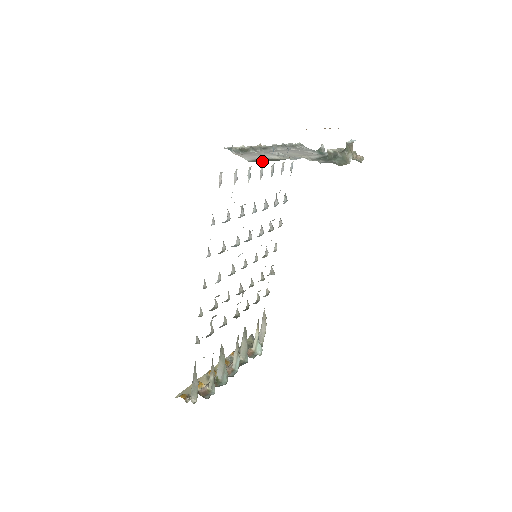
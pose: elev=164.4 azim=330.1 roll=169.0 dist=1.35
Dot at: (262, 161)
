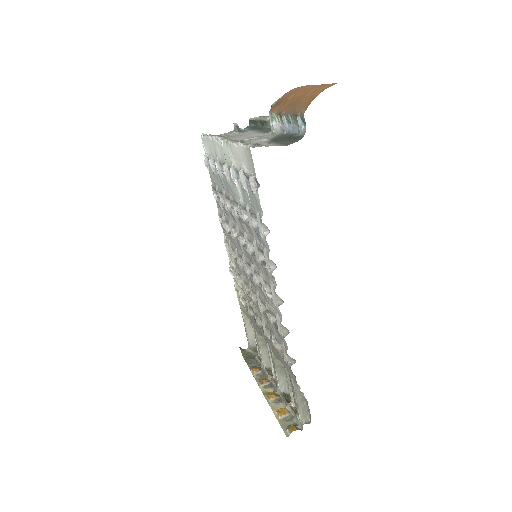
Dot at: (289, 141)
